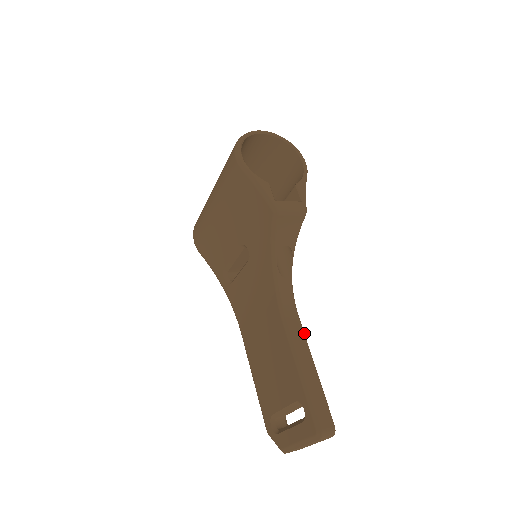
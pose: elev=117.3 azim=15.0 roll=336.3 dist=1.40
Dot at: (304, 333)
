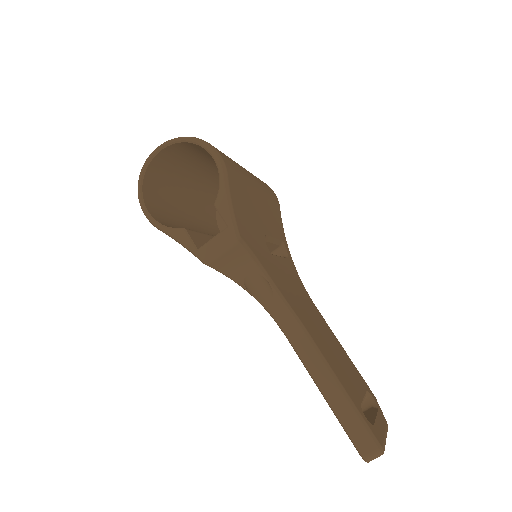
Dot at: (316, 352)
